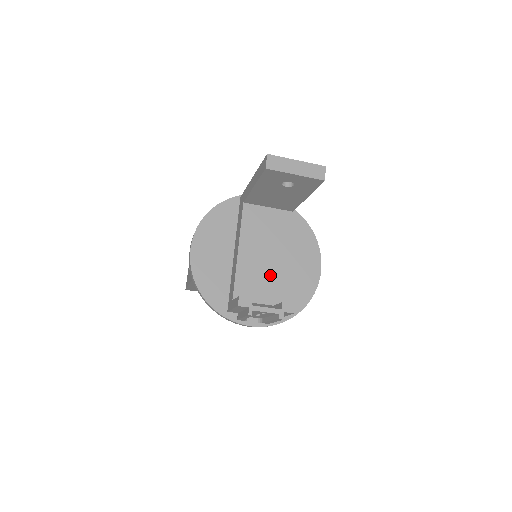
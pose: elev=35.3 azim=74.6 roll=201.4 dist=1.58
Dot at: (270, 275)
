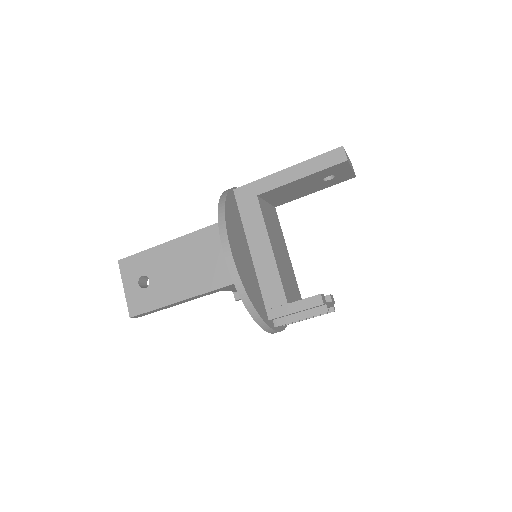
Dot at: (289, 273)
